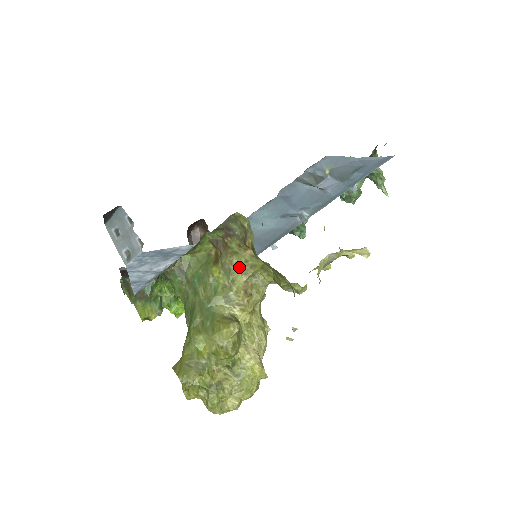
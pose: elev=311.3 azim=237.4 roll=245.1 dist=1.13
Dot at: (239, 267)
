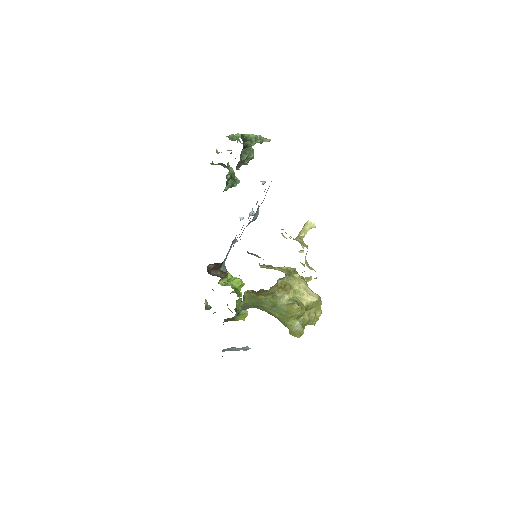
Dot at: (271, 290)
